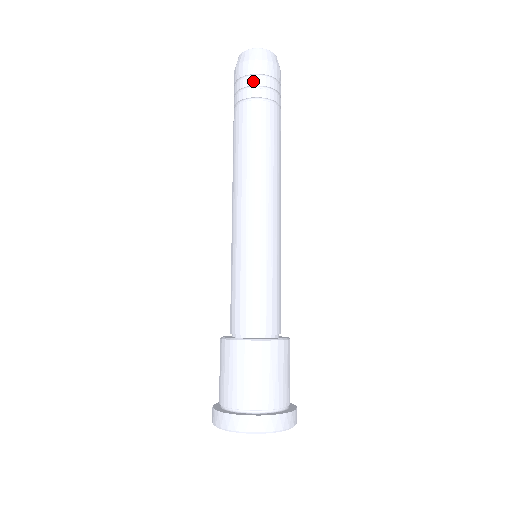
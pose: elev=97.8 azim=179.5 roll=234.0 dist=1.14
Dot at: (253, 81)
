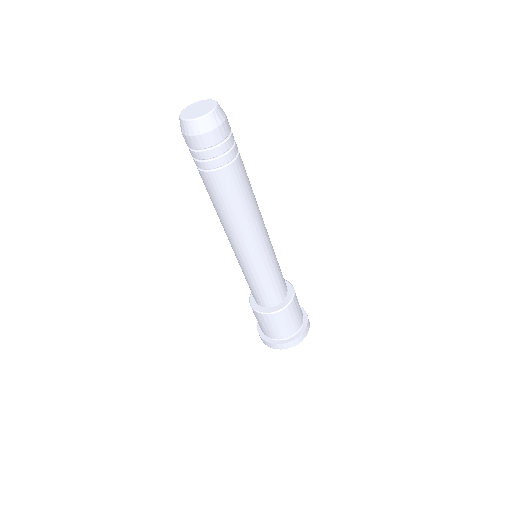
Dot at: (201, 156)
